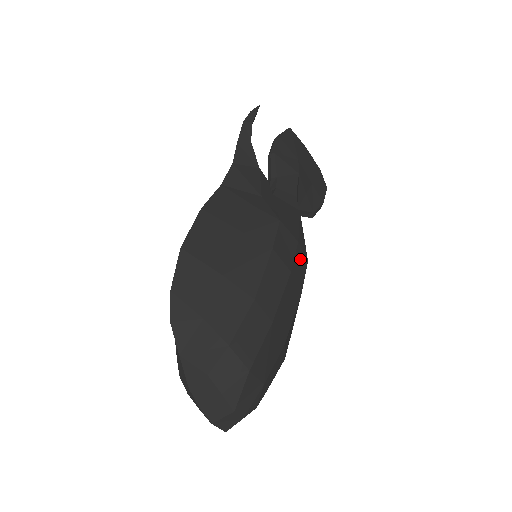
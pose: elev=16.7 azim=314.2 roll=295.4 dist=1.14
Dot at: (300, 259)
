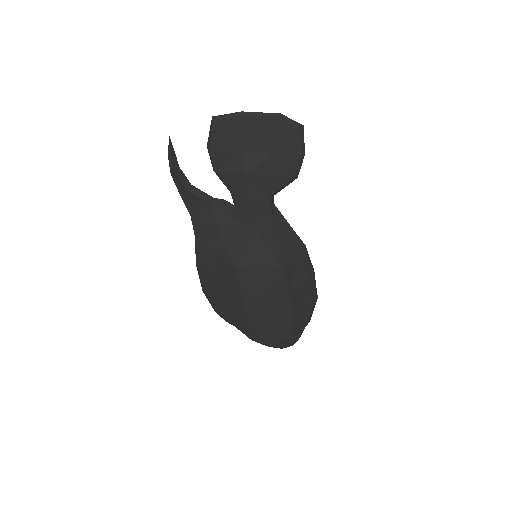
Dot at: (271, 278)
